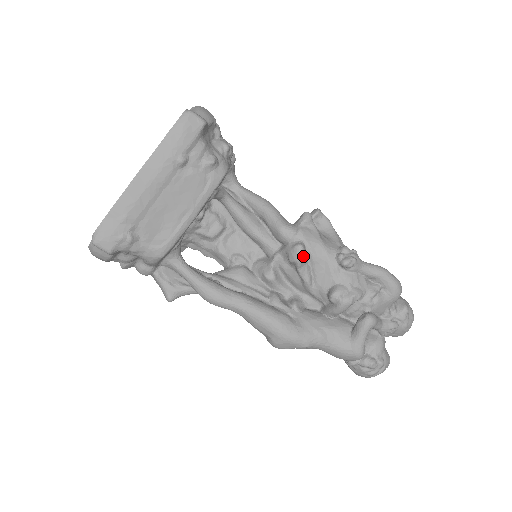
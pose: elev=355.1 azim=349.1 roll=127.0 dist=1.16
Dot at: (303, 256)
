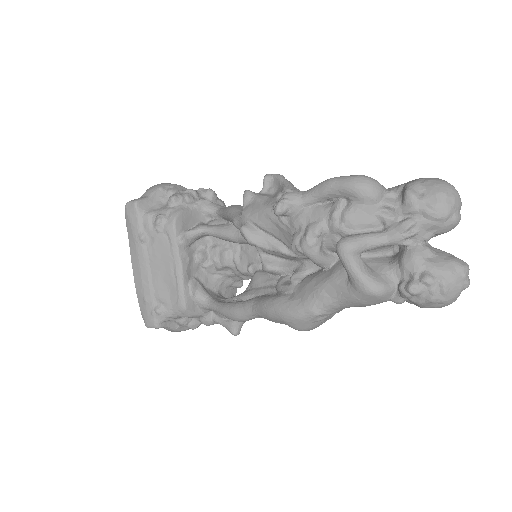
Dot at: (250, 235)
